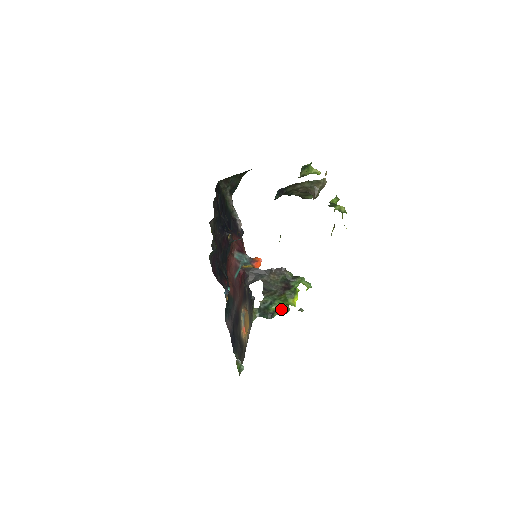
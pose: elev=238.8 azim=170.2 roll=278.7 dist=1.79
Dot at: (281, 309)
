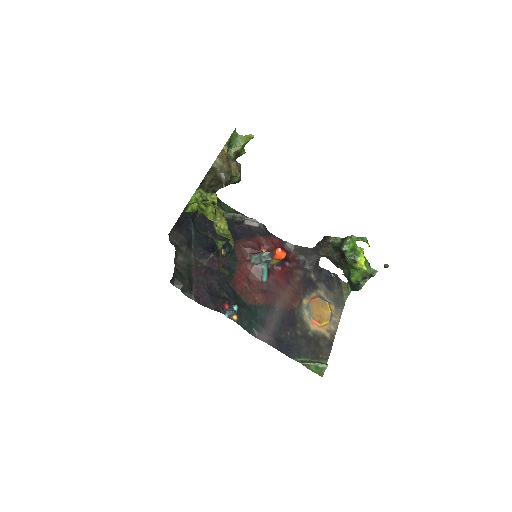
Dot at: (364, 275)
